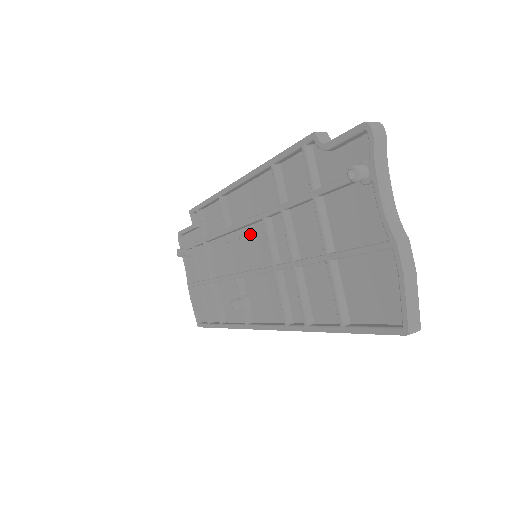
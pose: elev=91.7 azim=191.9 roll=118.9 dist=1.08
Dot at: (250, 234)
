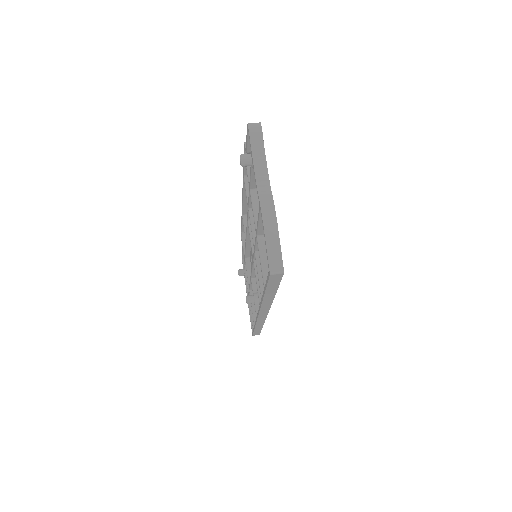
Dot at: occluded
